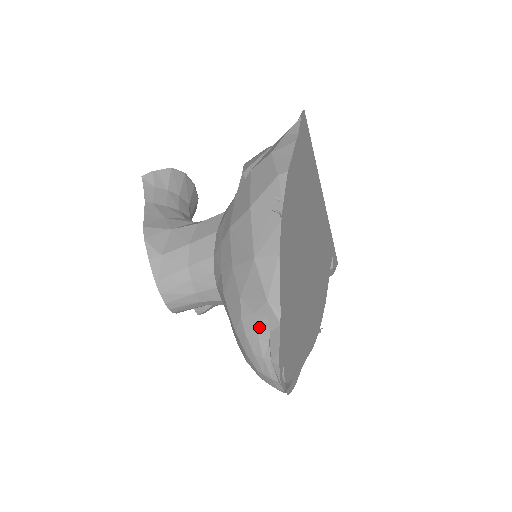
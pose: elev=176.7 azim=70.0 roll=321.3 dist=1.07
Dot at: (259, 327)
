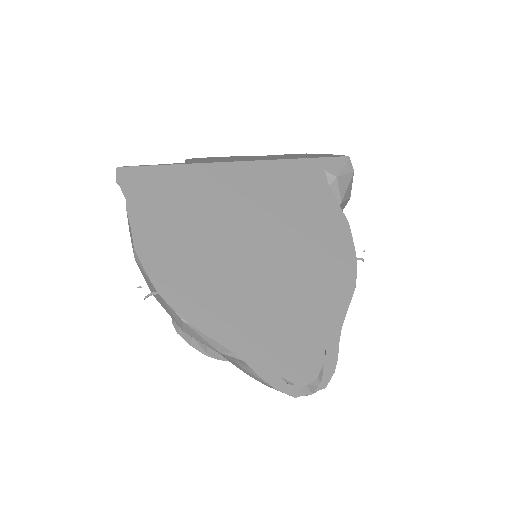
Dot at: (243, 368)
